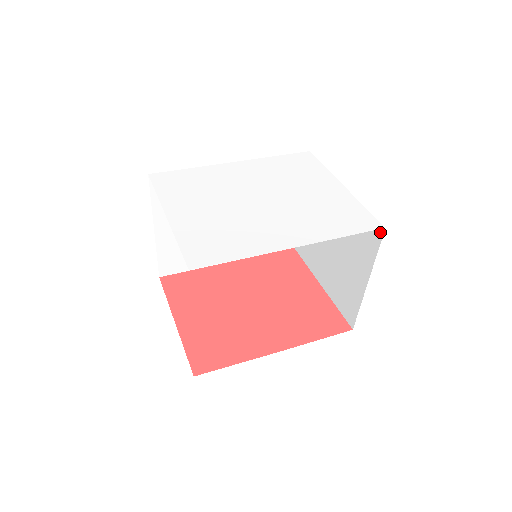
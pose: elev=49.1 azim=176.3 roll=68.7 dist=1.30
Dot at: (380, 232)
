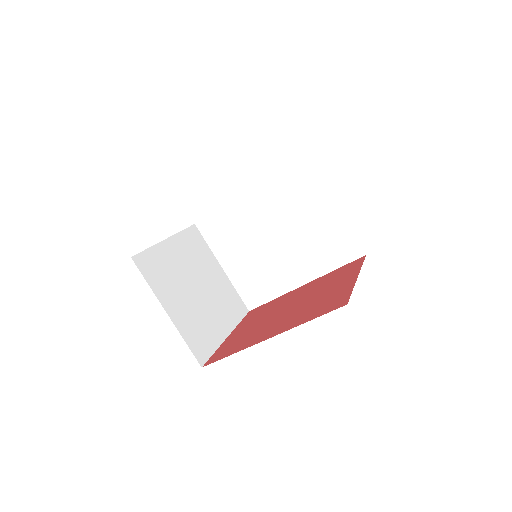
Dot at: occluded
